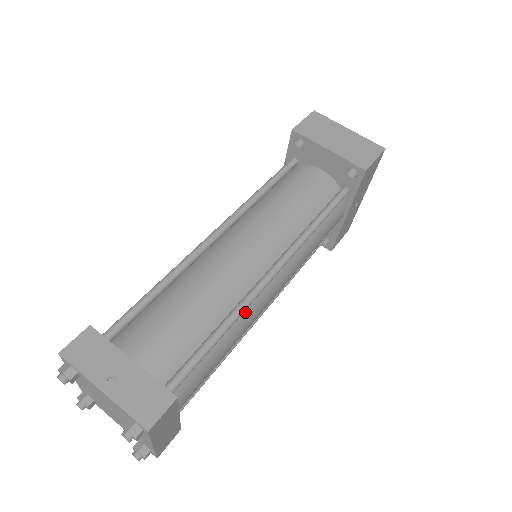
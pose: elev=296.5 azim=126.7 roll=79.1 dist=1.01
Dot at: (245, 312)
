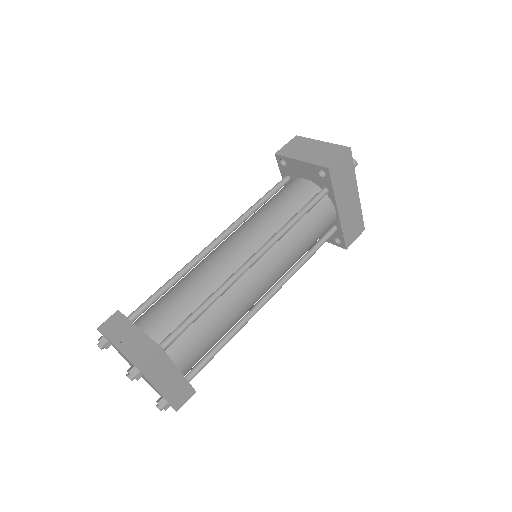
Dot at: (231, 293)
